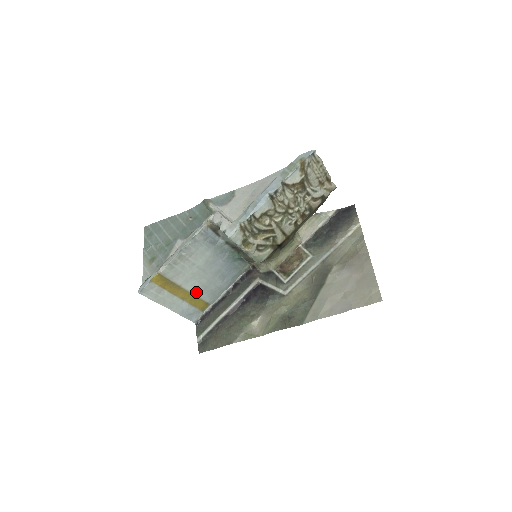
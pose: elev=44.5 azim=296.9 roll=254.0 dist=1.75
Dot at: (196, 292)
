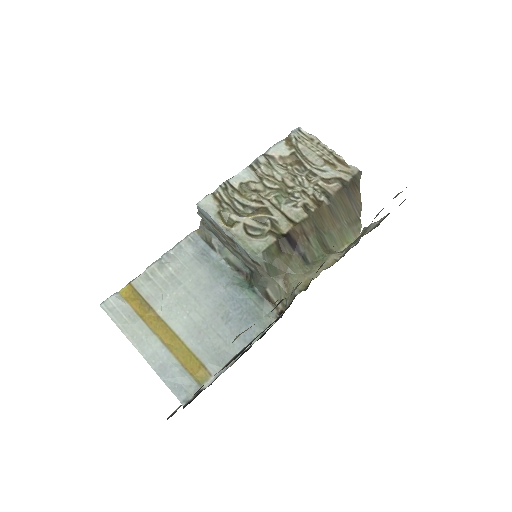
Dot at: (185, 336)
